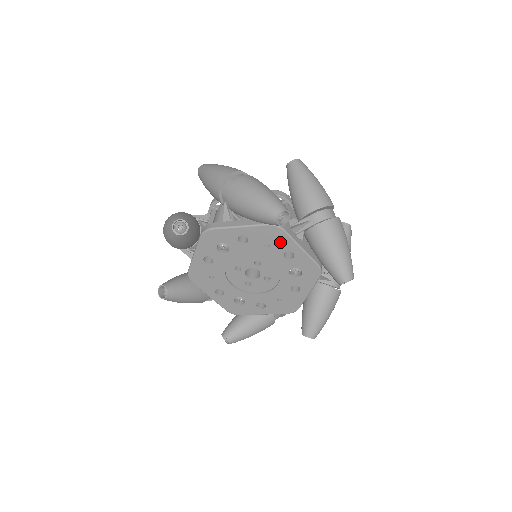
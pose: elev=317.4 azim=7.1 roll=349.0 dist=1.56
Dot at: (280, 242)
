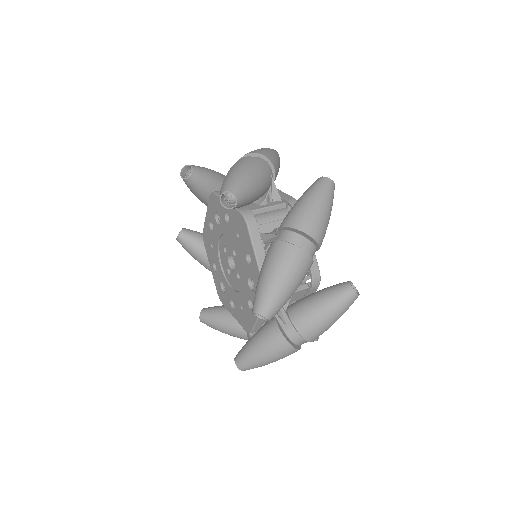
Dot at: (245, 238)
